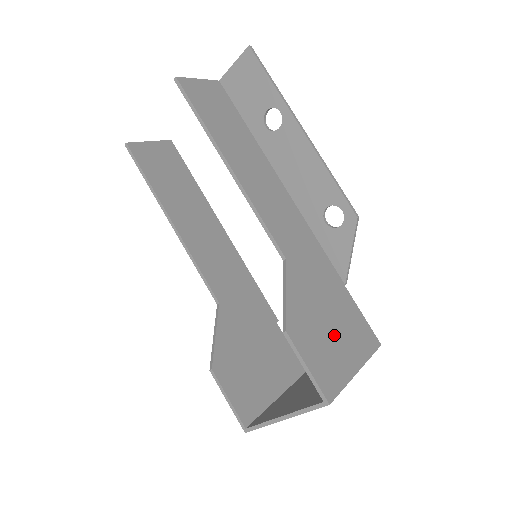
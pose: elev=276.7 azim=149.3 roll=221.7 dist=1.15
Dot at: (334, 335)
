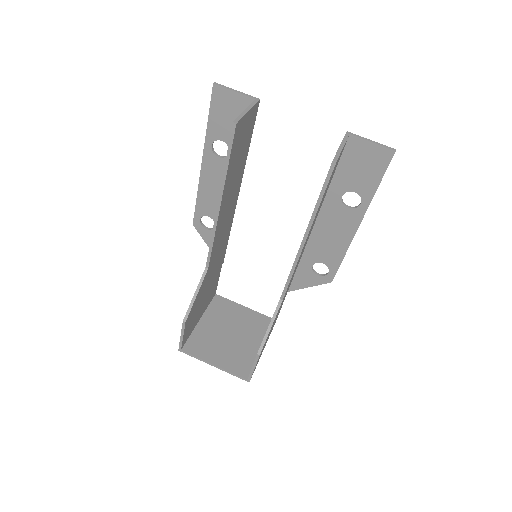
Dot at: occluded
